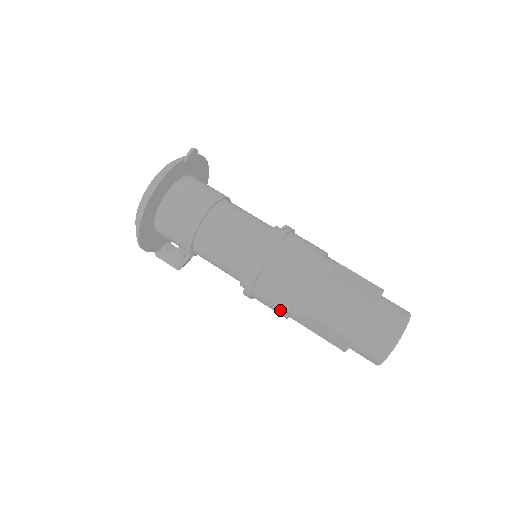
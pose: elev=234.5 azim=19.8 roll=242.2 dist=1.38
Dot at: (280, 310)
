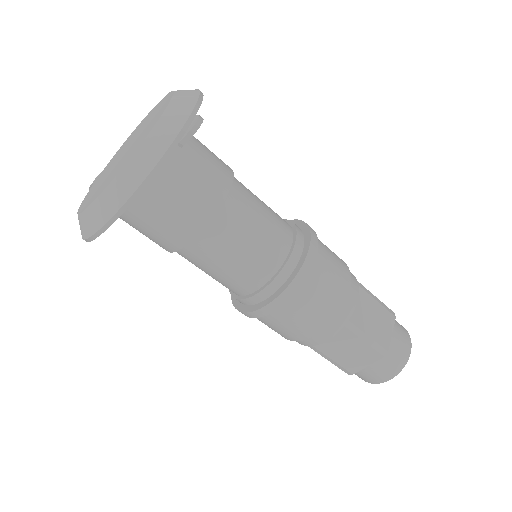
Dot at: occluded
